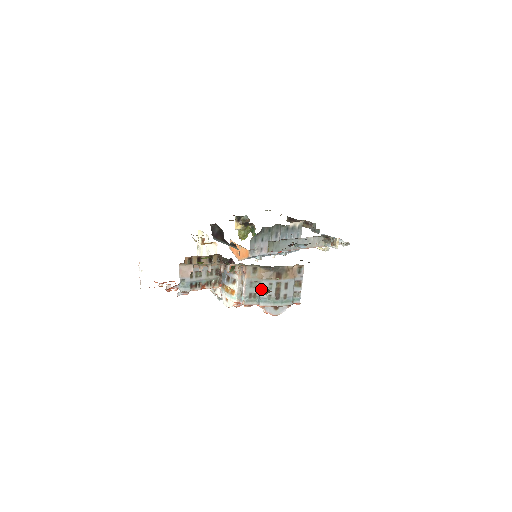
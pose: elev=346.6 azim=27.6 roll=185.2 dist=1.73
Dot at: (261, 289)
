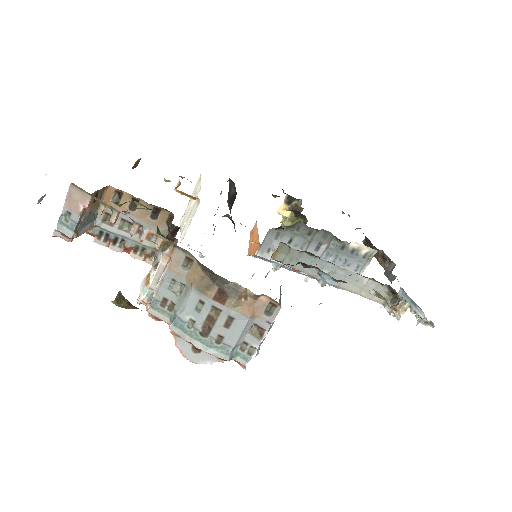
Dot at: (184, 301)
